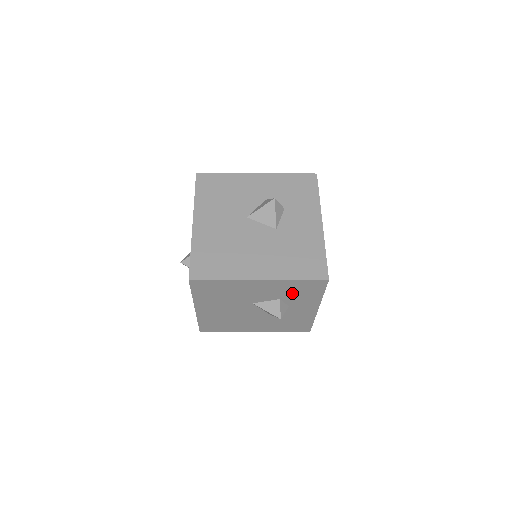
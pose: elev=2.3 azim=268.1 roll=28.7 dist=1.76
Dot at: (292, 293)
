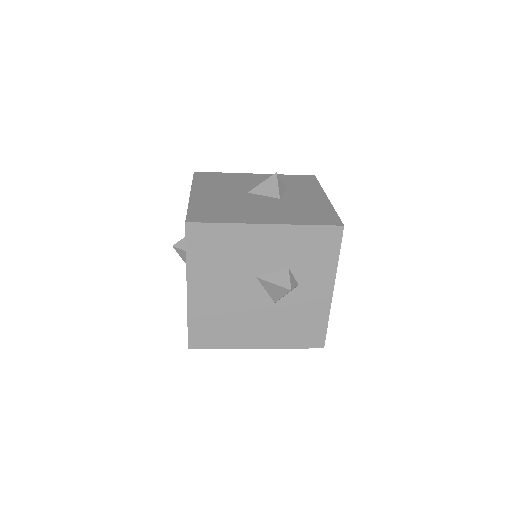
Dot at: (303, 255)
